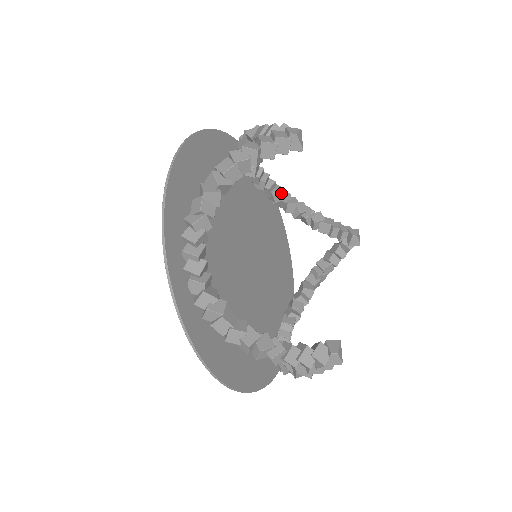
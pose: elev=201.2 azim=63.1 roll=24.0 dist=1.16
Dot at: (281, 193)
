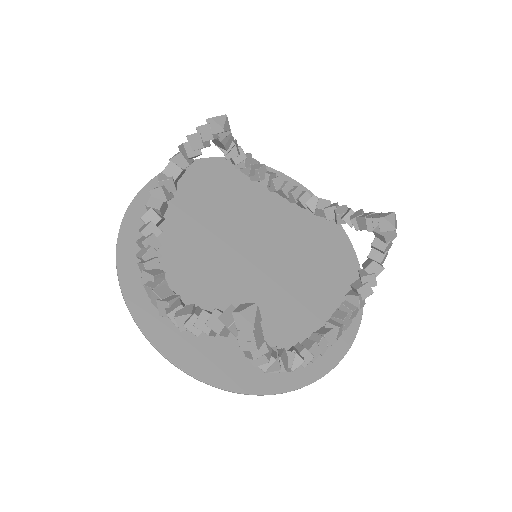
Dot at: (317, 202)
